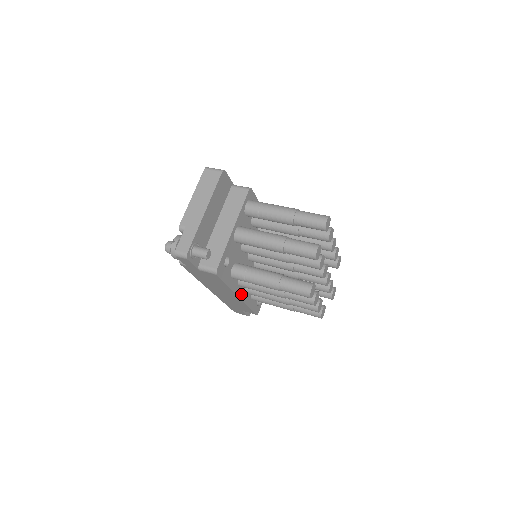
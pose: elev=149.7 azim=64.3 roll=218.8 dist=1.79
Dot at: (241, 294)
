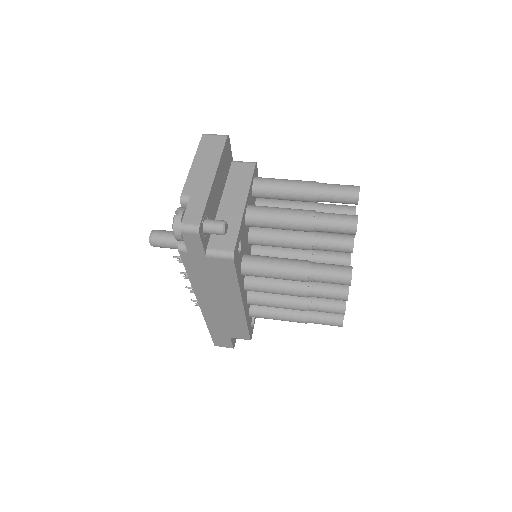
Dot at: (244, 302)
